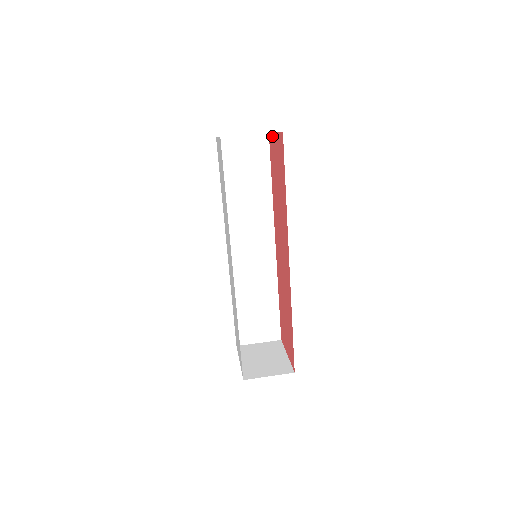
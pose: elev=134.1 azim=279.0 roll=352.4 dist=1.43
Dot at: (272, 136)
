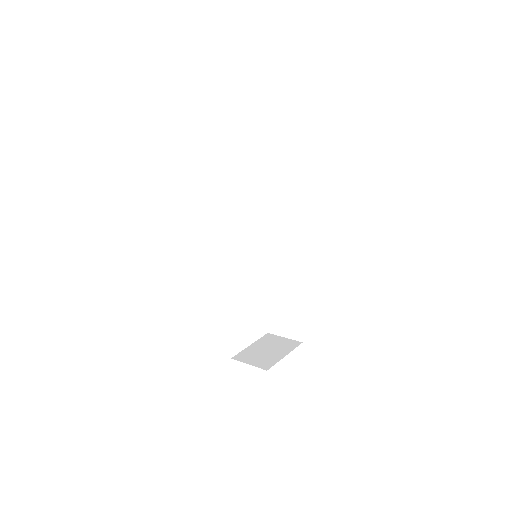
Dot at: occluded
